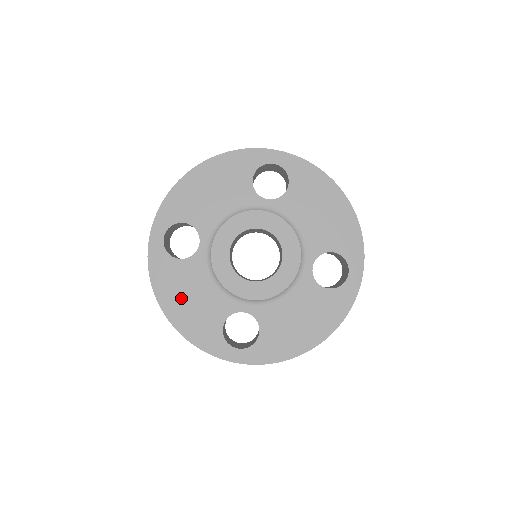
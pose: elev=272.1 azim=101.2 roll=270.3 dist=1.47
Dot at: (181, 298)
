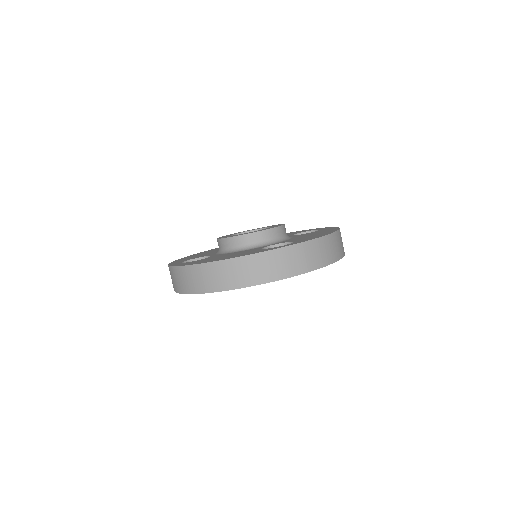
Dot at: (217, 258)
